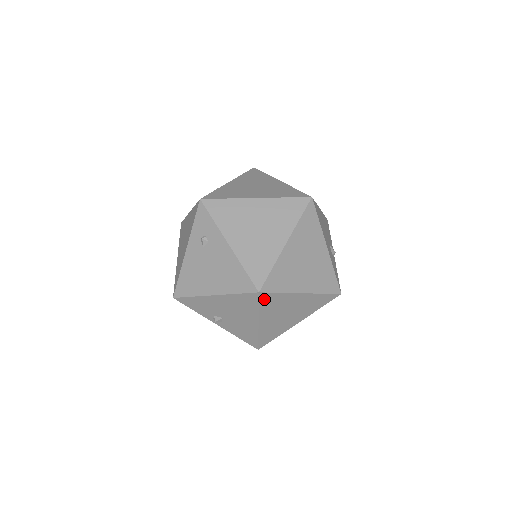
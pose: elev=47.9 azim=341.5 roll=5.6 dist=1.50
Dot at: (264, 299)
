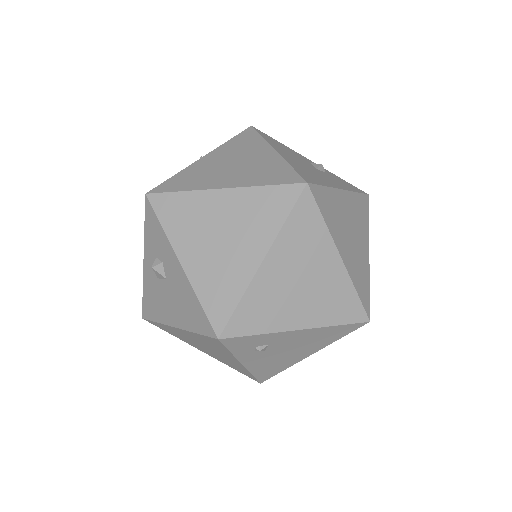
Dot at: occluded
